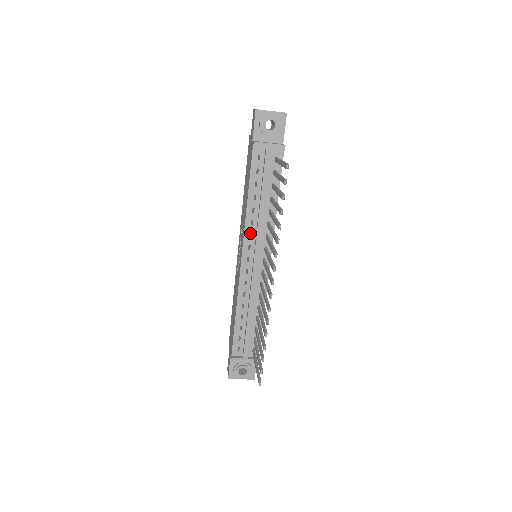
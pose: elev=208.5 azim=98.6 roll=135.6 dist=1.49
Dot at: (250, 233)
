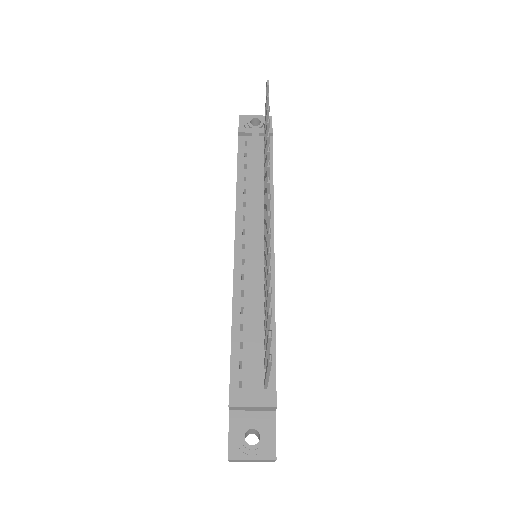
Dot at: occluded
